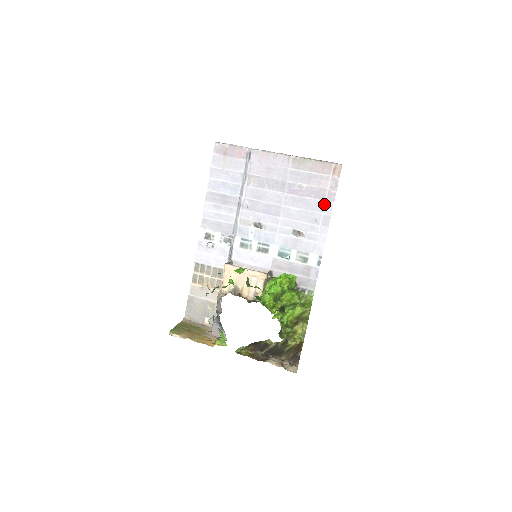
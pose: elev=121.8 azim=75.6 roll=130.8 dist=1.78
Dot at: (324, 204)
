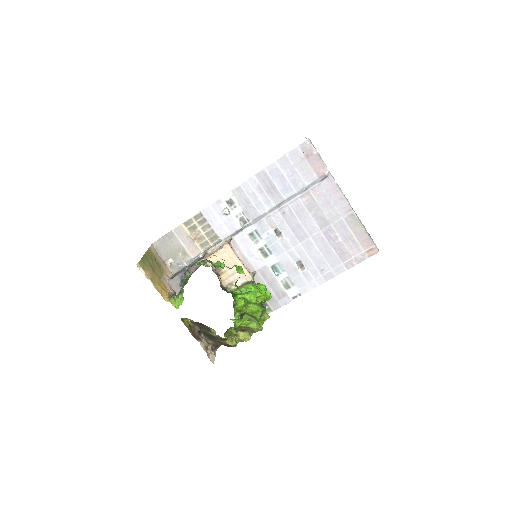
Dot at: (339, 265)
